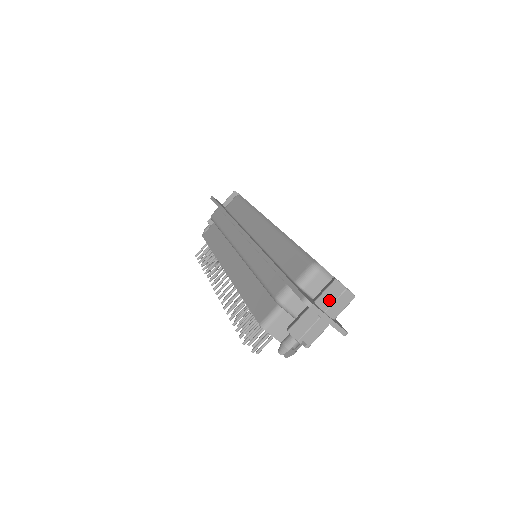
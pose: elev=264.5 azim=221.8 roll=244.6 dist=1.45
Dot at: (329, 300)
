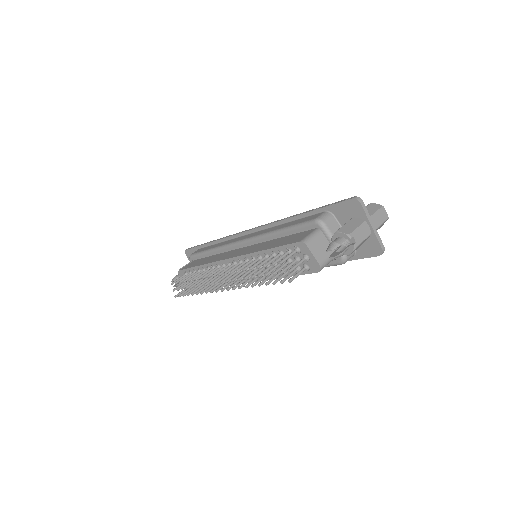
Dot at: (370, 212)
